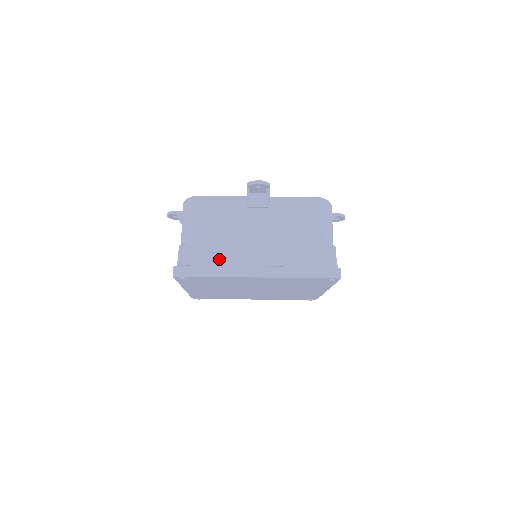
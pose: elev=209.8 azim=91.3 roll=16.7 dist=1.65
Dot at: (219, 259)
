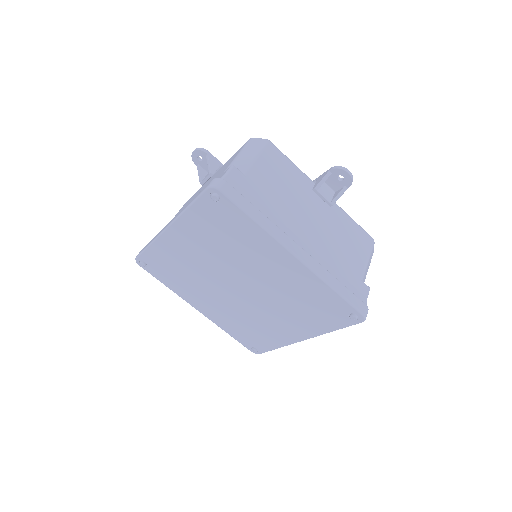
Dot at: (265, 210)
